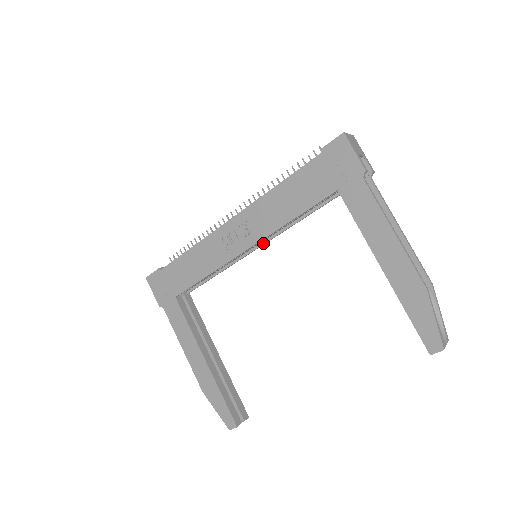
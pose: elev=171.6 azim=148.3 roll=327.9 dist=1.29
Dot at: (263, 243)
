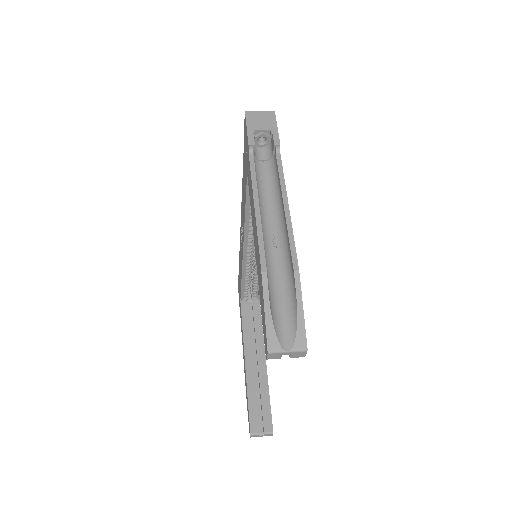
Dot at: occluded
